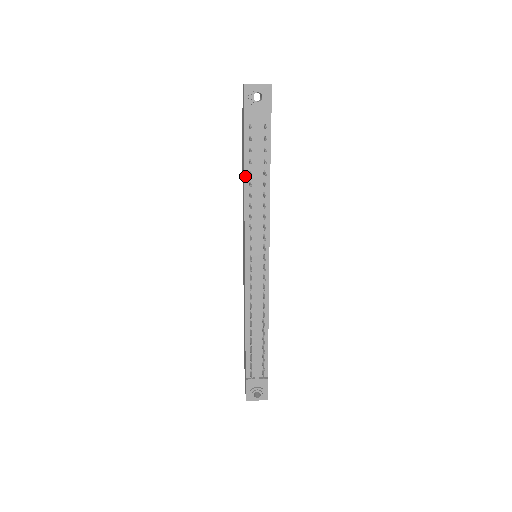
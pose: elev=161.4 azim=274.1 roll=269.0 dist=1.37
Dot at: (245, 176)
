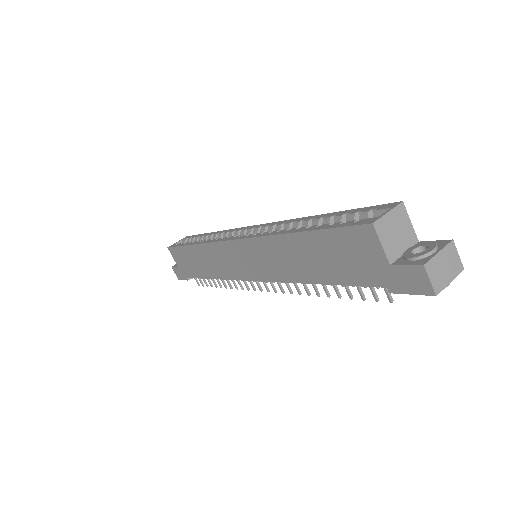
Dot at: (324, 284)
